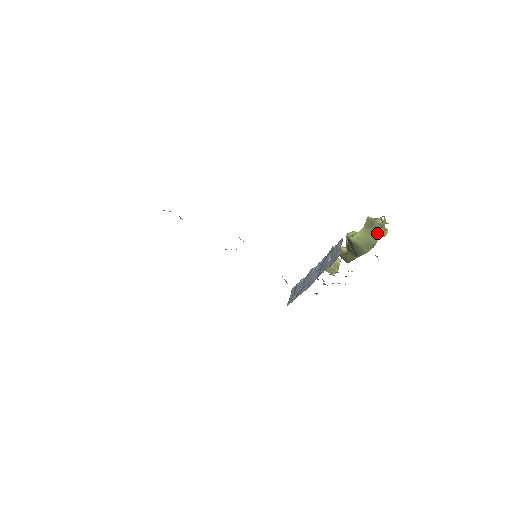
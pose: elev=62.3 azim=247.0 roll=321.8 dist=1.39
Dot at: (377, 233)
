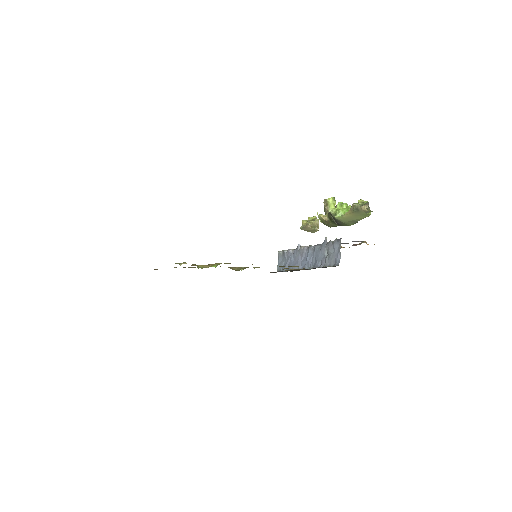
Dot at: (362, 216)
